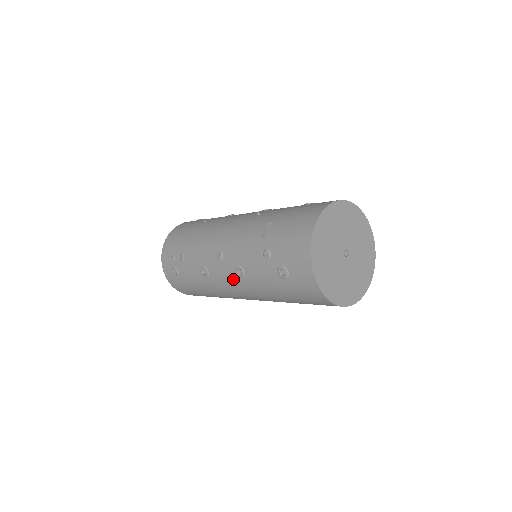
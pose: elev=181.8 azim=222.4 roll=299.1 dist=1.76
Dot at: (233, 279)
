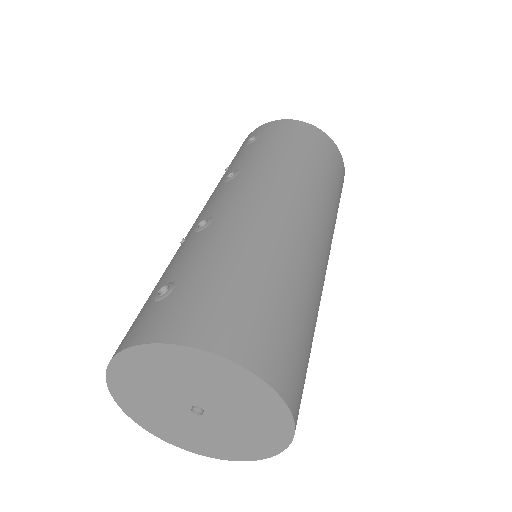
Dot at: occluded
